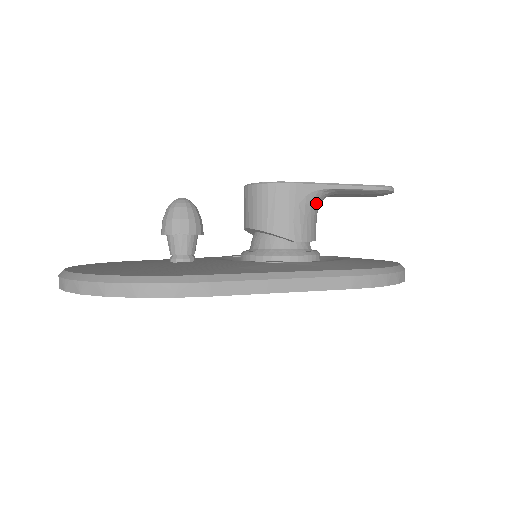
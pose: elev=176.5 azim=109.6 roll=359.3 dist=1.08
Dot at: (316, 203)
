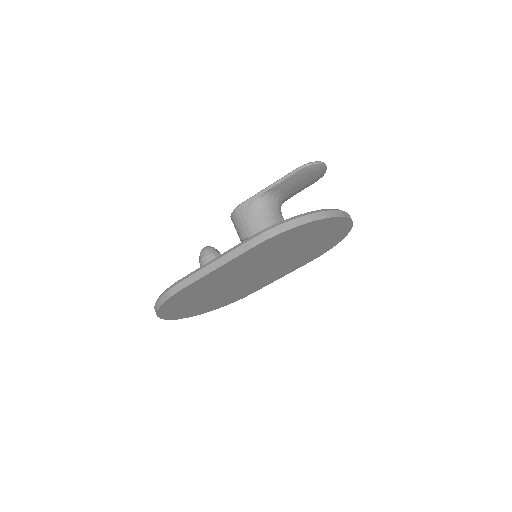
Dot at: (262, 206)
